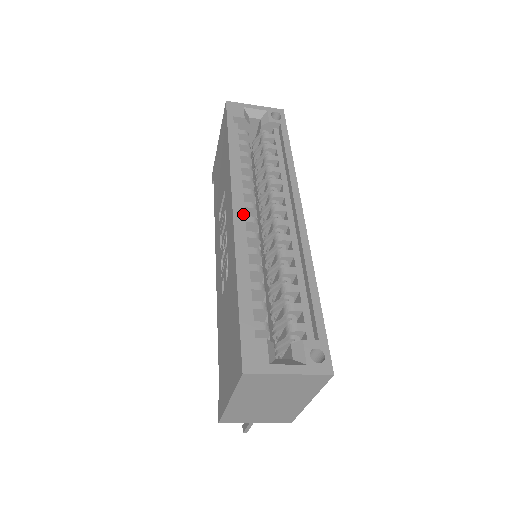
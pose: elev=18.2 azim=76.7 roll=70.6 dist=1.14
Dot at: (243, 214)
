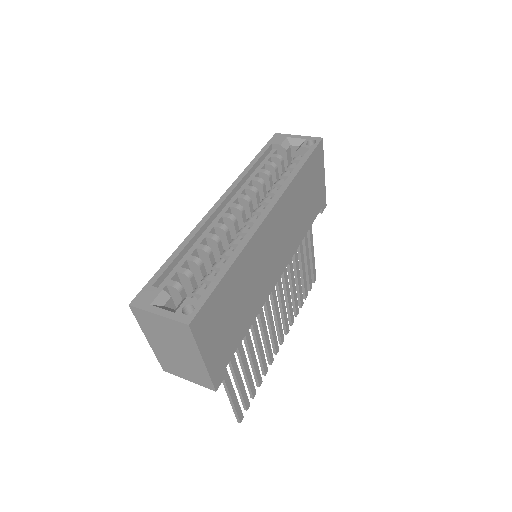
Dot at: (225, 211)
